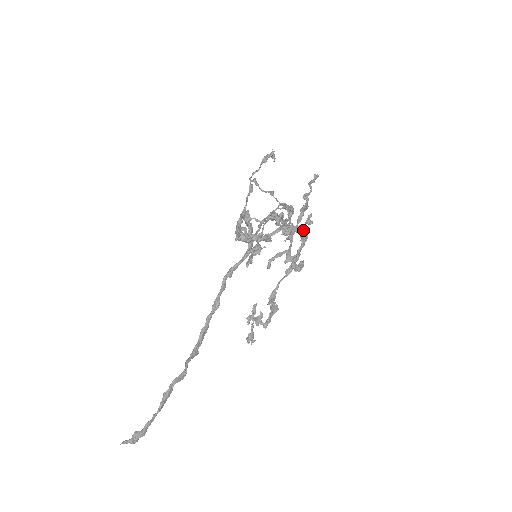
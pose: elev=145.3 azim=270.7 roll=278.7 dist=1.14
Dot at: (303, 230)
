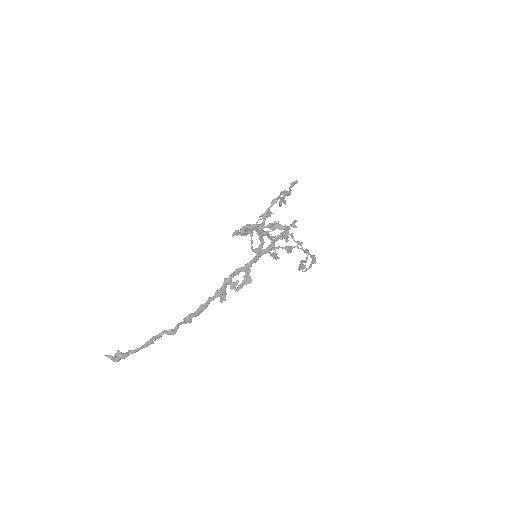
Dot at: occluded
